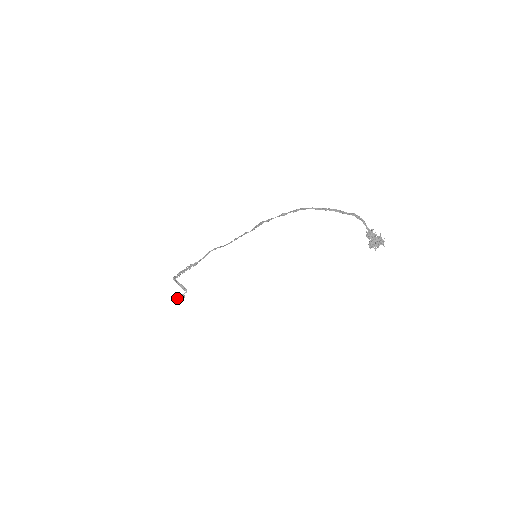
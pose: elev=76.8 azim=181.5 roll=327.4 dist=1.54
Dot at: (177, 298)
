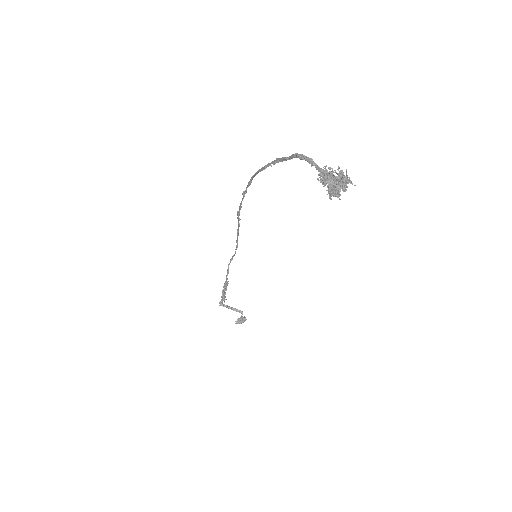
Dot at: occluded
